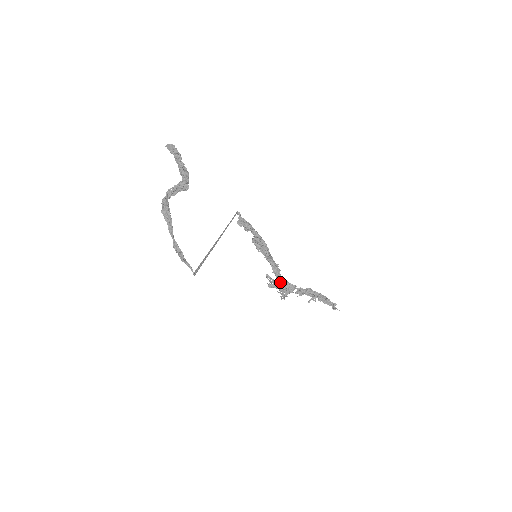
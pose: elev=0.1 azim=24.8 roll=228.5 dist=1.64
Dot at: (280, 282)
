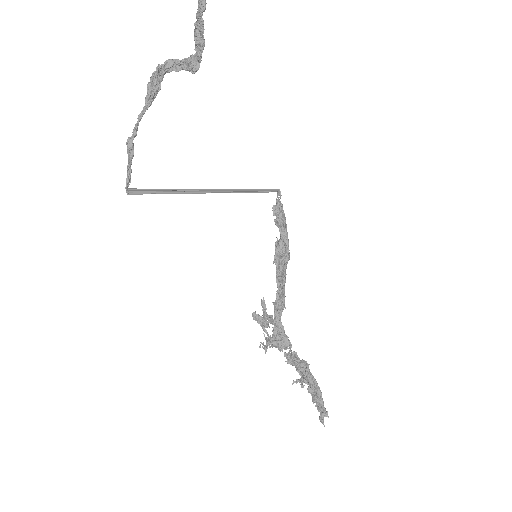
Dot at: (271, 321)
